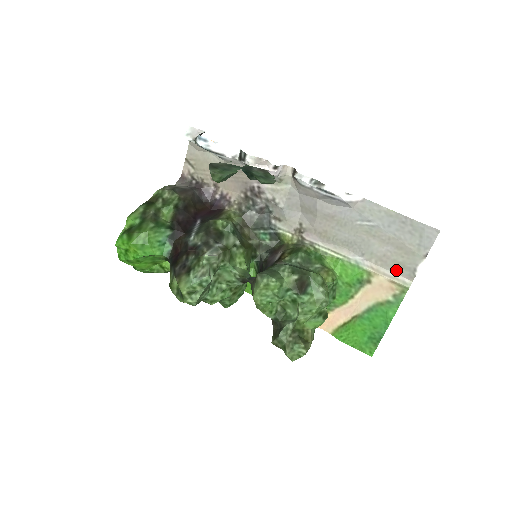
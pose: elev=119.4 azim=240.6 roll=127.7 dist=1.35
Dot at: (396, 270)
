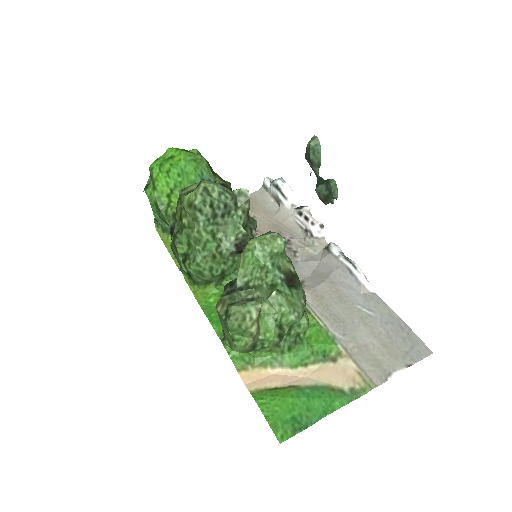
Dot at: (369, 365)
